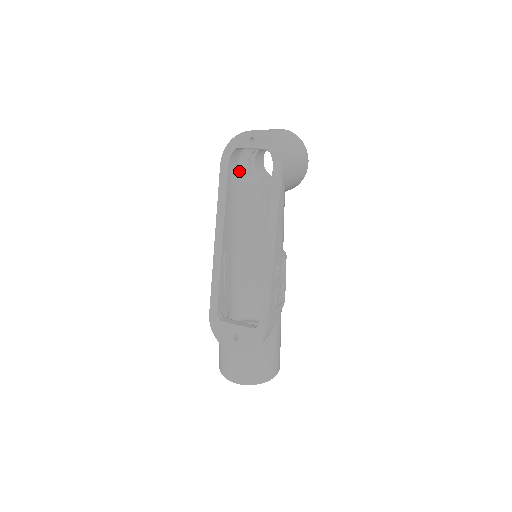
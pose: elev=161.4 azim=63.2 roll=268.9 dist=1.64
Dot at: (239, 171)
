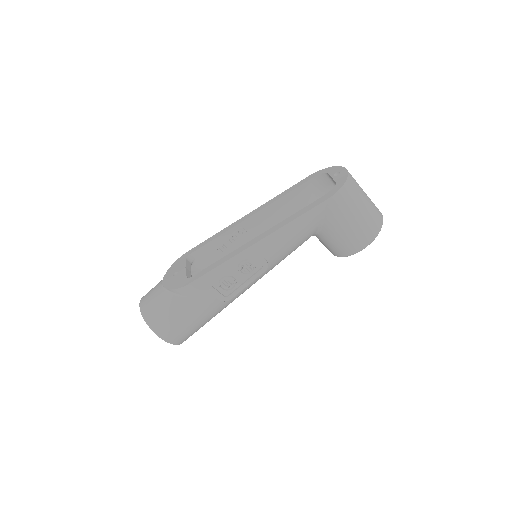
Dot at: (316, 197)
